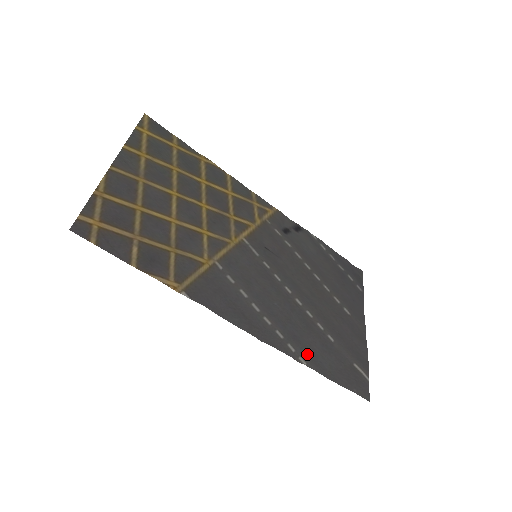
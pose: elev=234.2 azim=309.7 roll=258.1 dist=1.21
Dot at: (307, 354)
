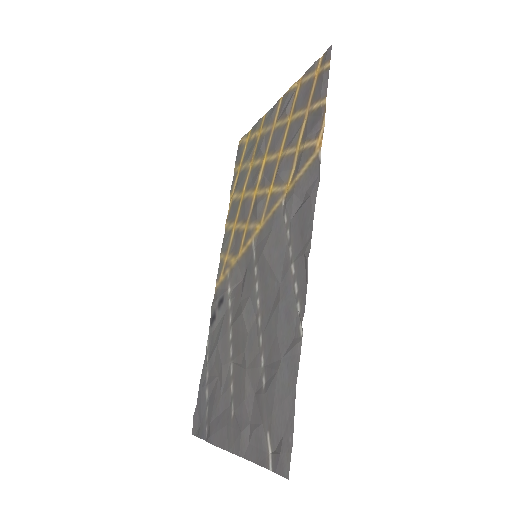
Dot at: (294, 336)
